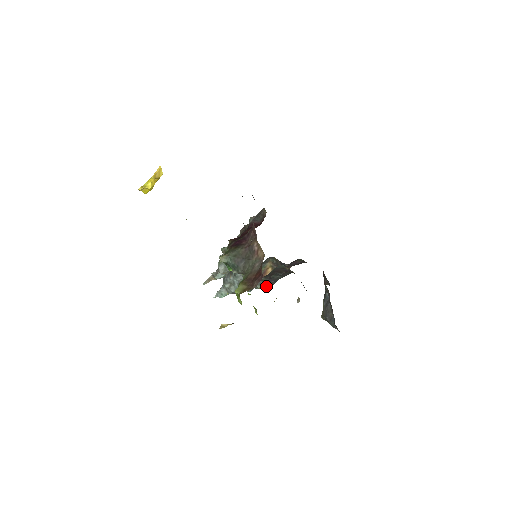
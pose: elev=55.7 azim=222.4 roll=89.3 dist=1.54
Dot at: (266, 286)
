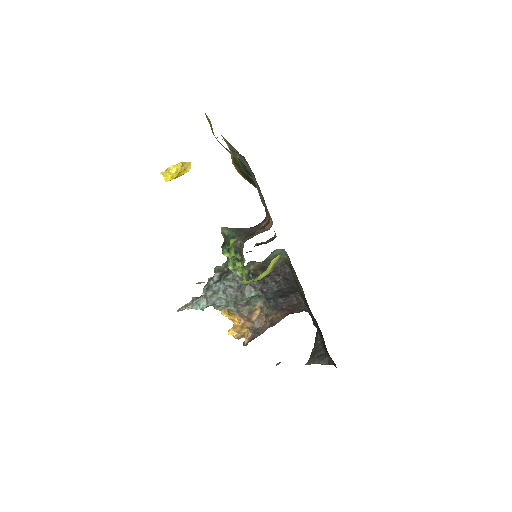
Dot at: (246, 336)
